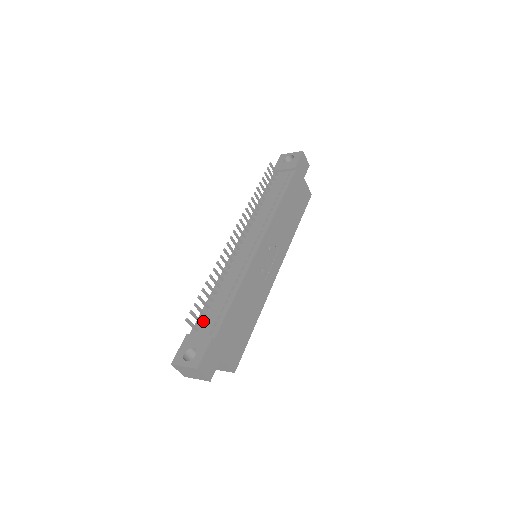
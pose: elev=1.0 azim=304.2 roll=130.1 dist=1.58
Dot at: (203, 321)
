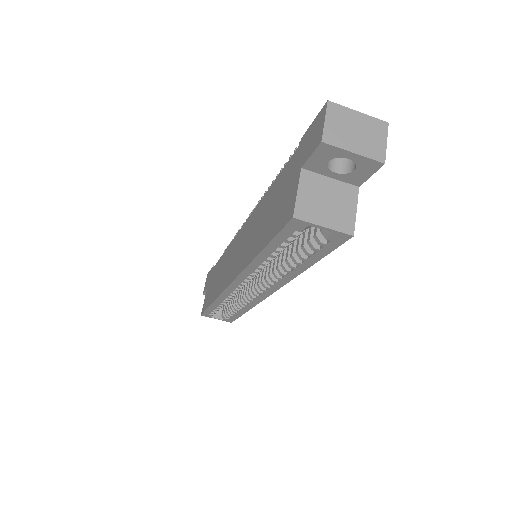
Dot at: occluded
